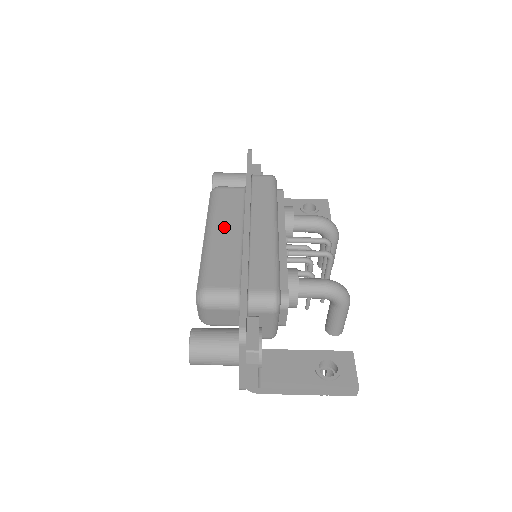
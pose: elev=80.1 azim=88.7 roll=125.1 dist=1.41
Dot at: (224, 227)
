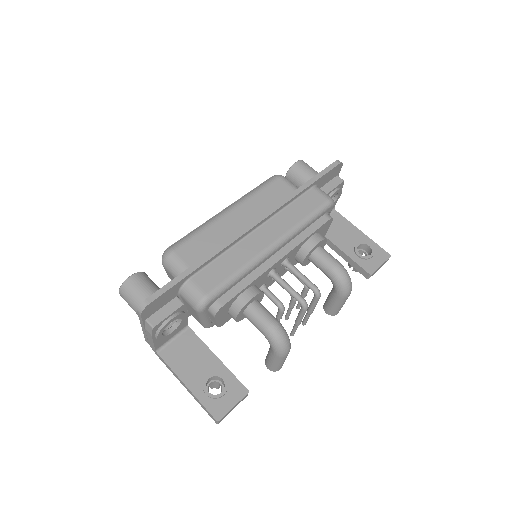
Dot at: (242, 214)
